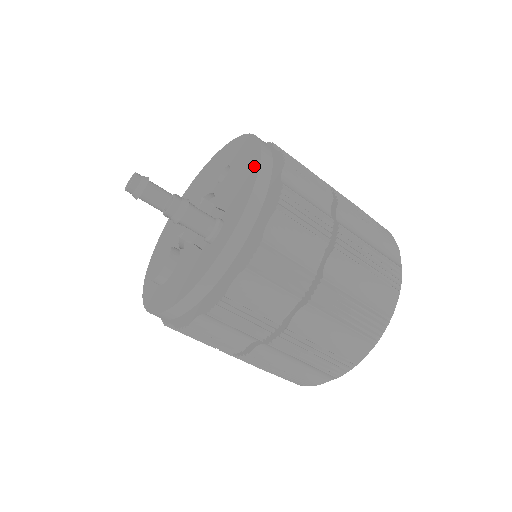
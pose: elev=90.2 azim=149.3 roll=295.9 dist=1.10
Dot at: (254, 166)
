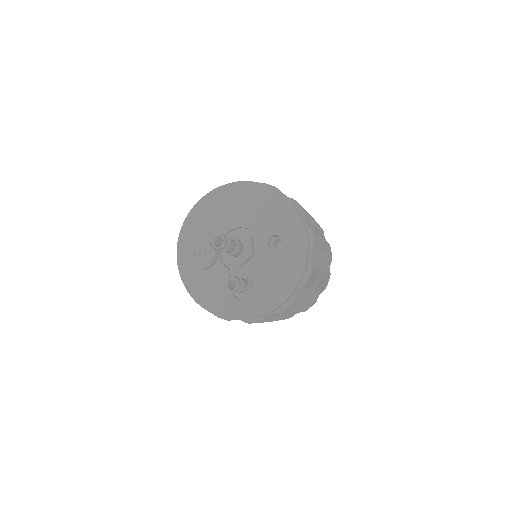
Dot at: (289, 287)
